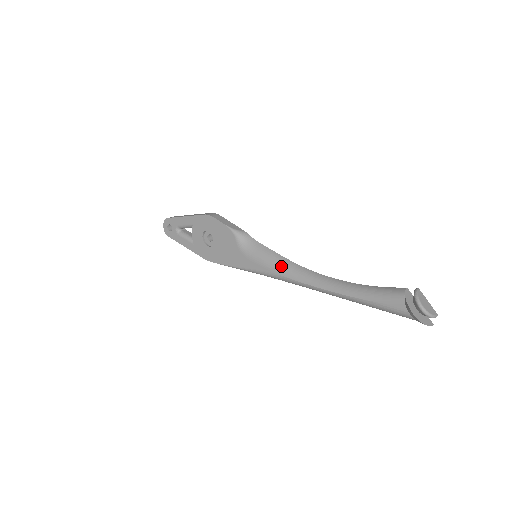
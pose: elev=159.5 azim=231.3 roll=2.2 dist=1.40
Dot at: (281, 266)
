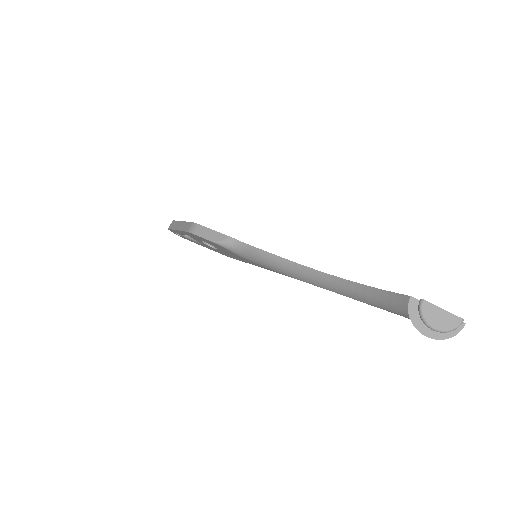
Dot at: (281, 269)
